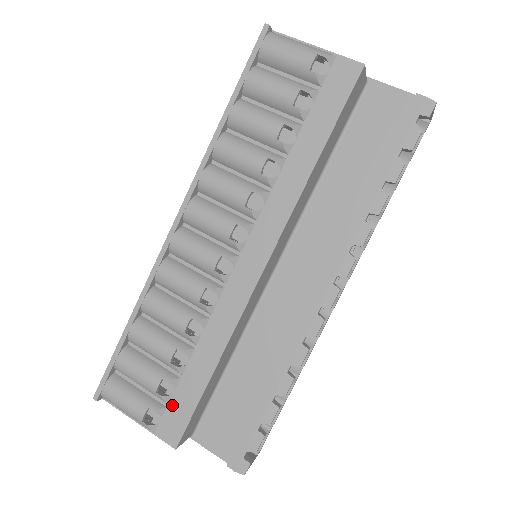
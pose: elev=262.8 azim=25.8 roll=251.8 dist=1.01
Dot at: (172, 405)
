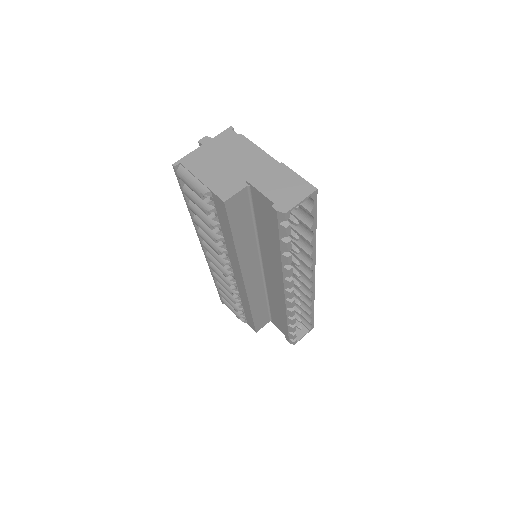
Dot at: (247, 317)
